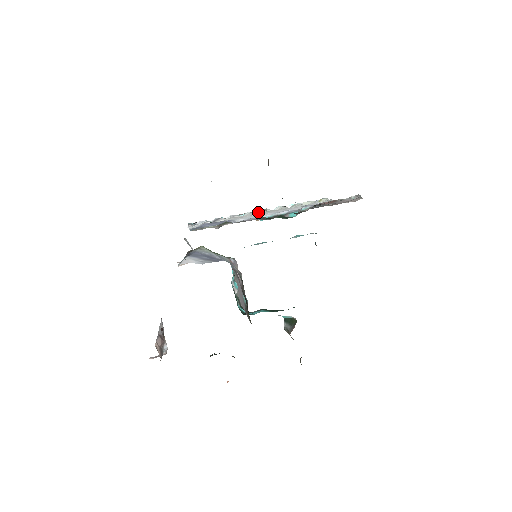
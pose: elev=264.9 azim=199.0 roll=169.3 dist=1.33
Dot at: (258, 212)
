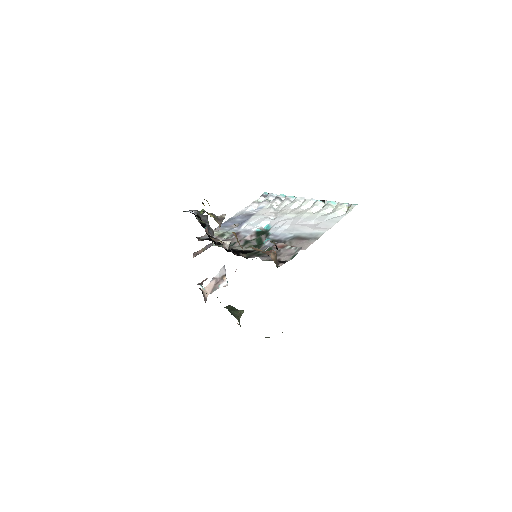
Dot at: (304, 200)
